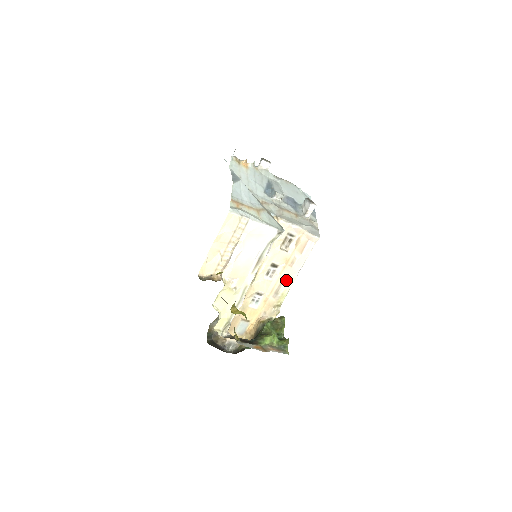
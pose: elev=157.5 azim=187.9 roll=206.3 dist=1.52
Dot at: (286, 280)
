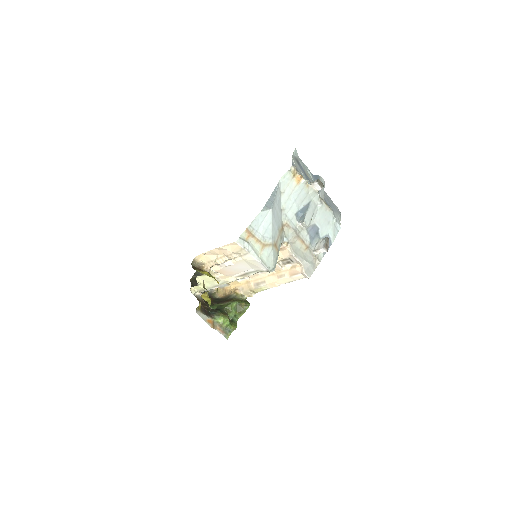
Dot at: (269, 283)
